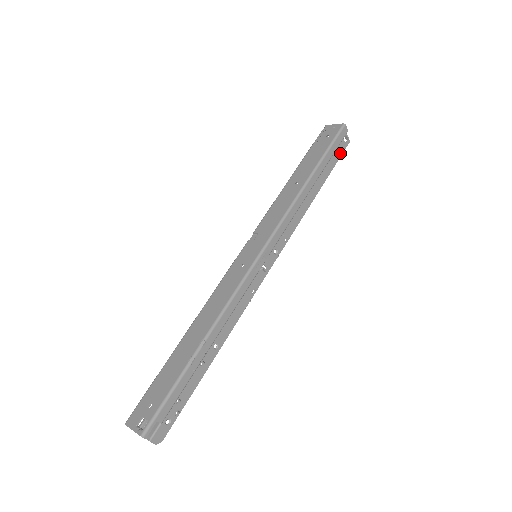
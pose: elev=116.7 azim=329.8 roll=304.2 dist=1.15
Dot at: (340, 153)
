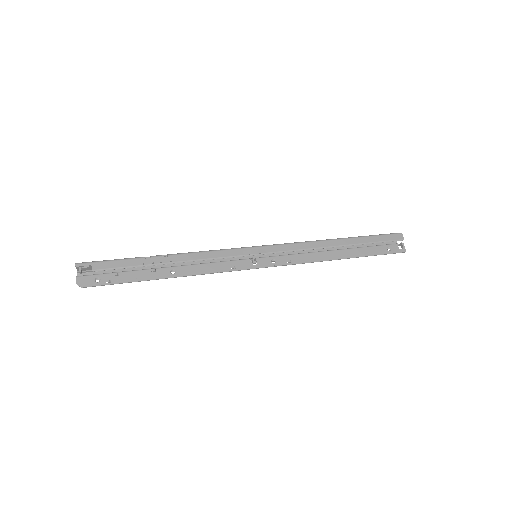
Dot at: (389, 251)
